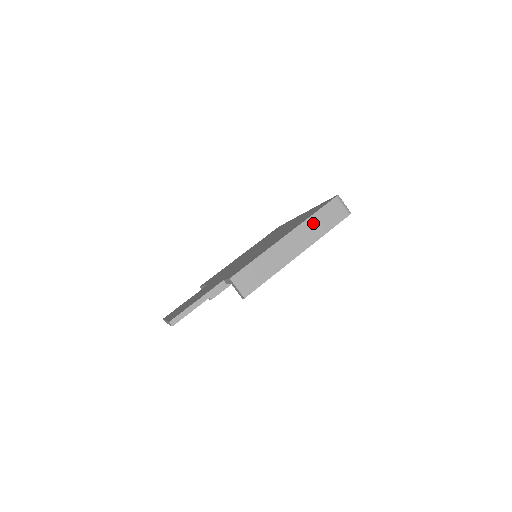
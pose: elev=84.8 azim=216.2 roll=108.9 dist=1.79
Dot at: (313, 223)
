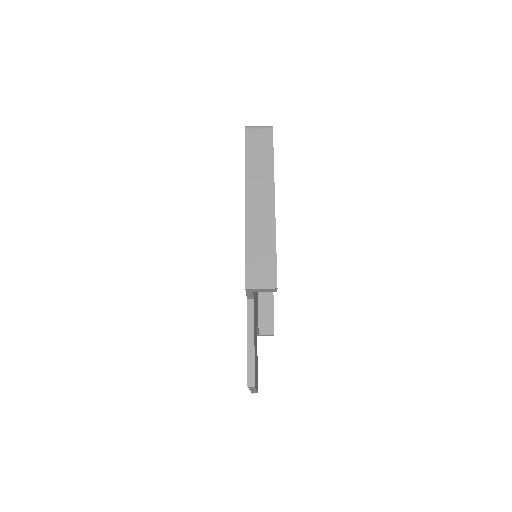
Dot at: (254, 168)
